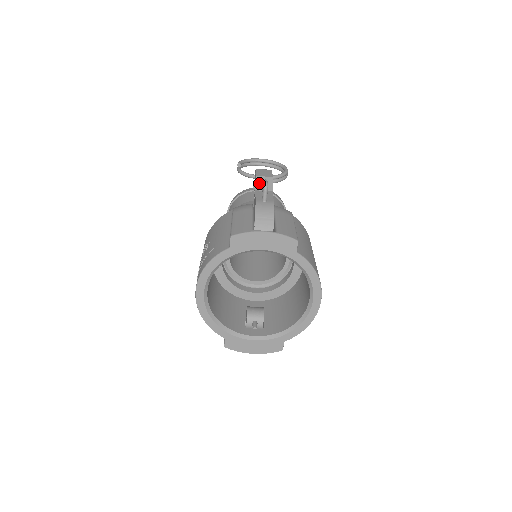
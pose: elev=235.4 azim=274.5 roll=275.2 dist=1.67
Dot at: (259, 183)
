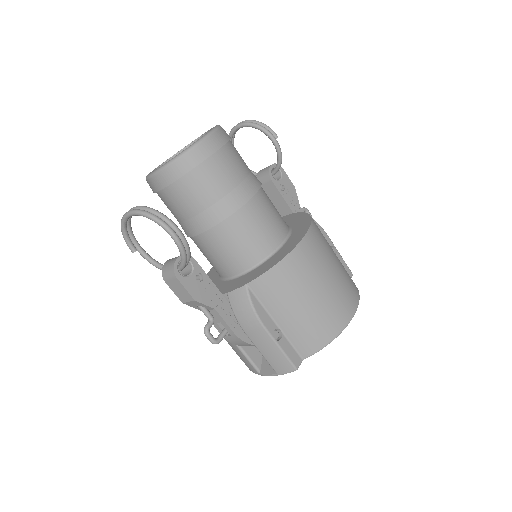
Dot at: (195, 307)
